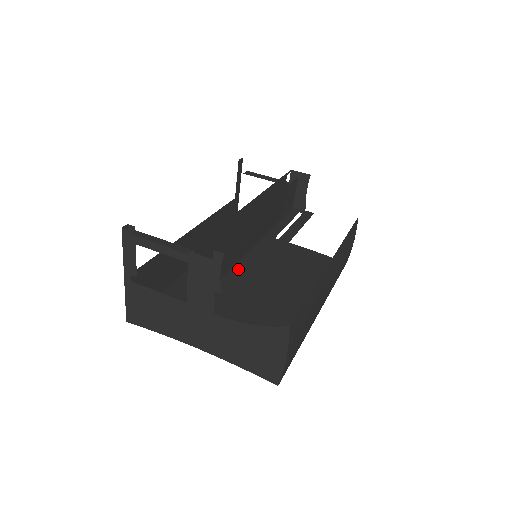
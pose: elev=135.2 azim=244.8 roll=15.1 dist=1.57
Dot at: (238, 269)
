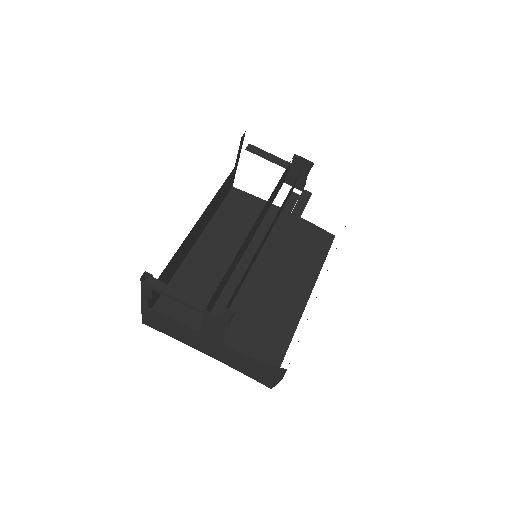
Dot at: (243, 293)
